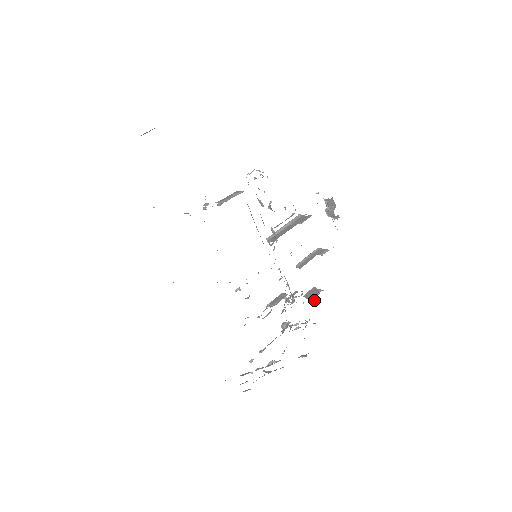
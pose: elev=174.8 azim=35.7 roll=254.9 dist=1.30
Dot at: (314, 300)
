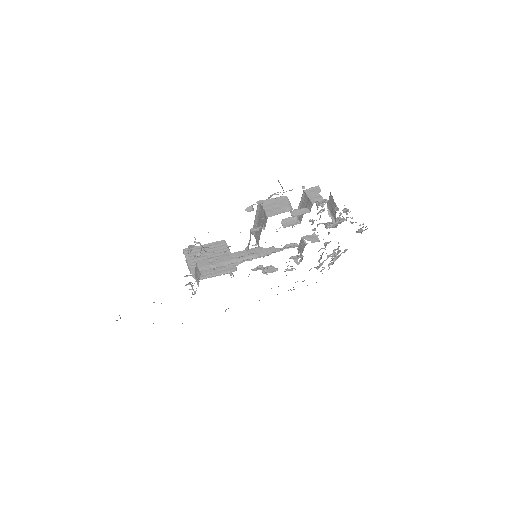
Dot at: (335, 219)
